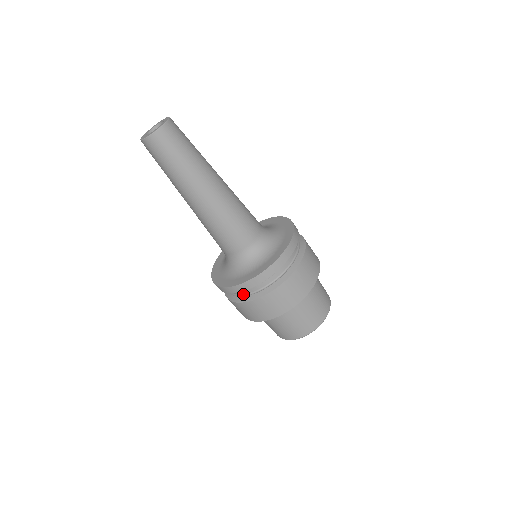
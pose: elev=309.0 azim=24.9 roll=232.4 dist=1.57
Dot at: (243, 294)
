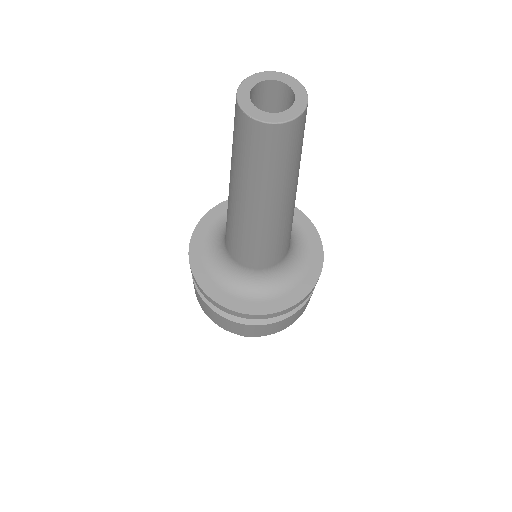
Dot at: occluded
